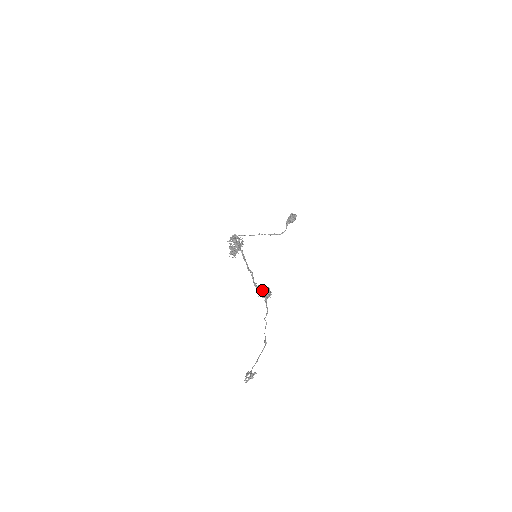
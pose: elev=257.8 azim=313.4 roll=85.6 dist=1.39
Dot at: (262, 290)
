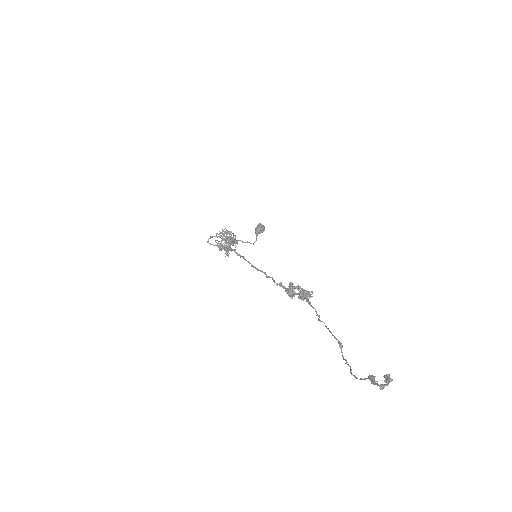
Dot at: (300, 287)
